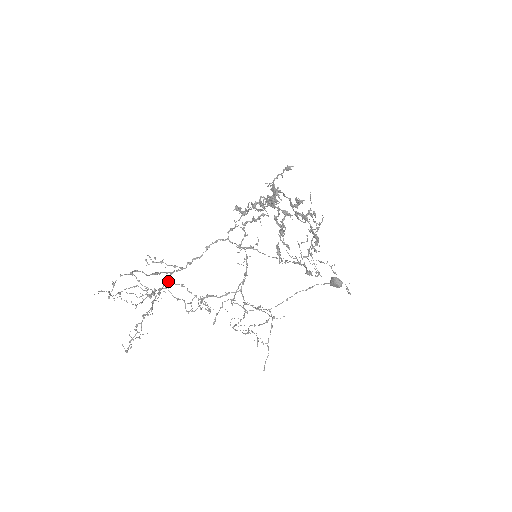
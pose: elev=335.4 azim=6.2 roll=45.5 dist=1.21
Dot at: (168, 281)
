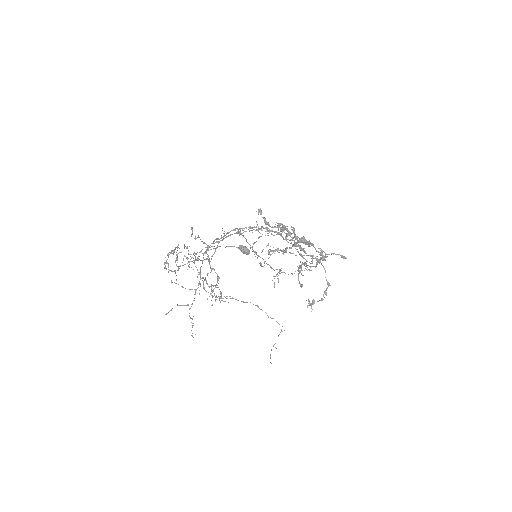
Dot at: (184, 244)
